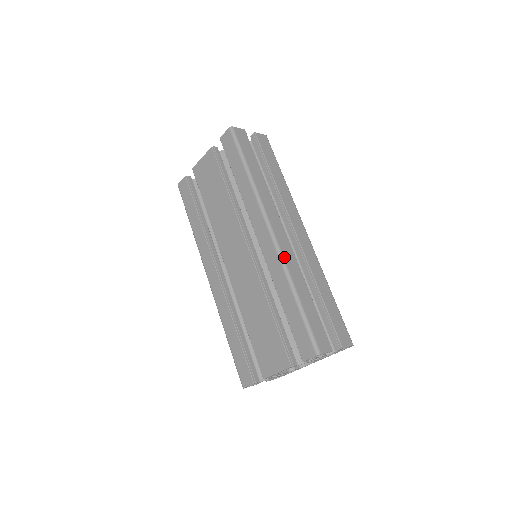
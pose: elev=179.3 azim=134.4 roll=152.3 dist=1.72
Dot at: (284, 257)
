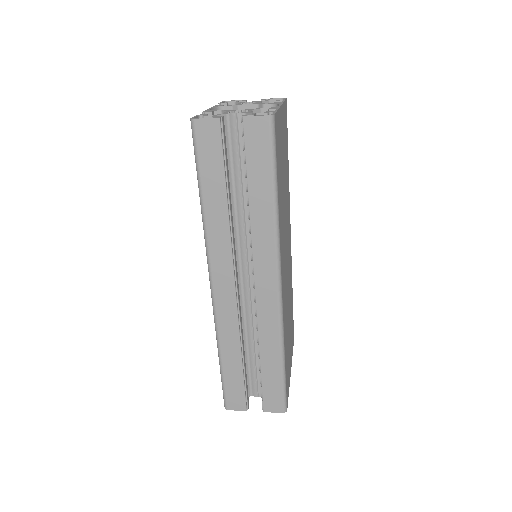
Dot at: (218, 319)
